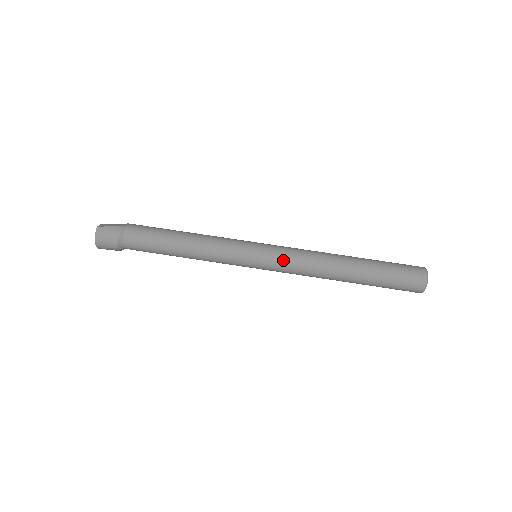
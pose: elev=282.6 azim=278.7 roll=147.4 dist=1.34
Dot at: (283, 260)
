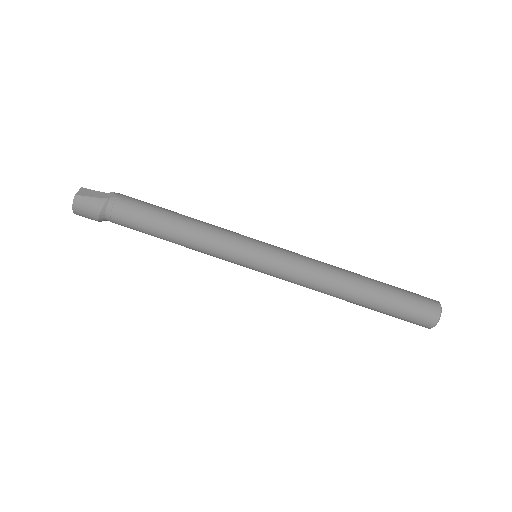
Dot at: (285, 272)
